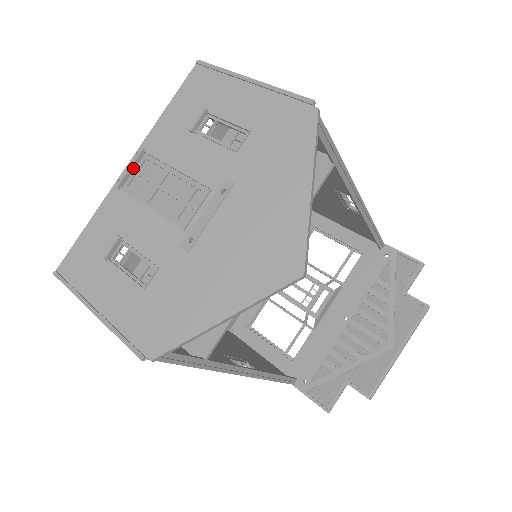
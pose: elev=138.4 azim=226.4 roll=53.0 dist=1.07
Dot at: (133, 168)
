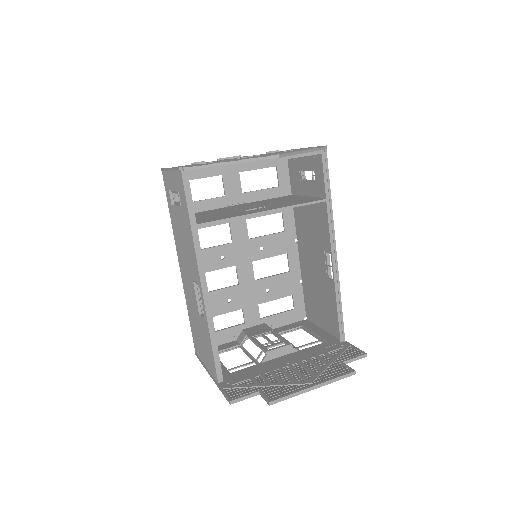
Dot at: (230, 158)
